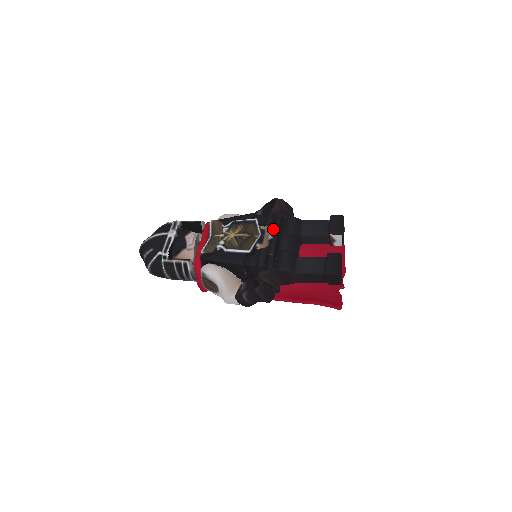
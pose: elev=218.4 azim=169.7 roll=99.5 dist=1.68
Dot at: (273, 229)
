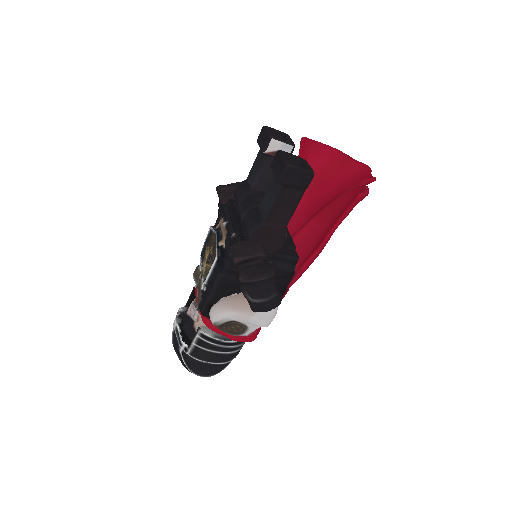
Dot at: (225, 216)
